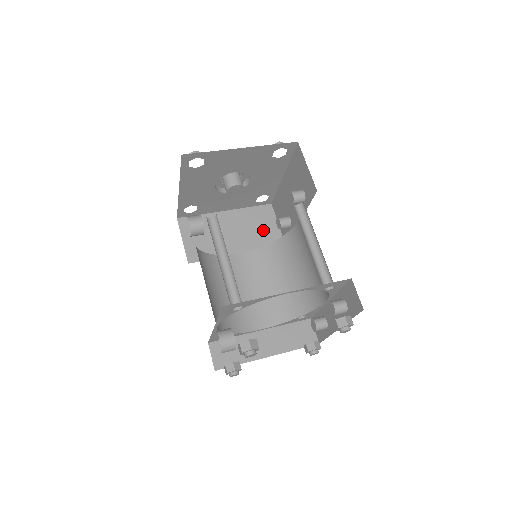
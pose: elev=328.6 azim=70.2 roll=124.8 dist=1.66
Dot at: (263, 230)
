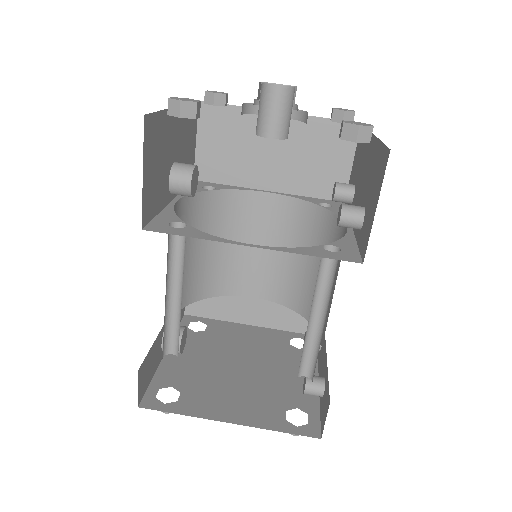
Dot at: (323, 166)
